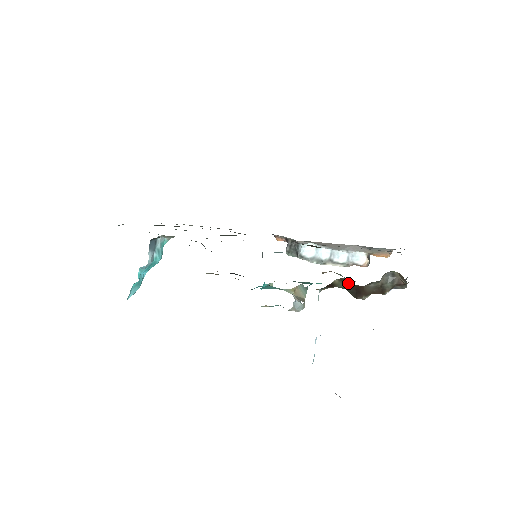
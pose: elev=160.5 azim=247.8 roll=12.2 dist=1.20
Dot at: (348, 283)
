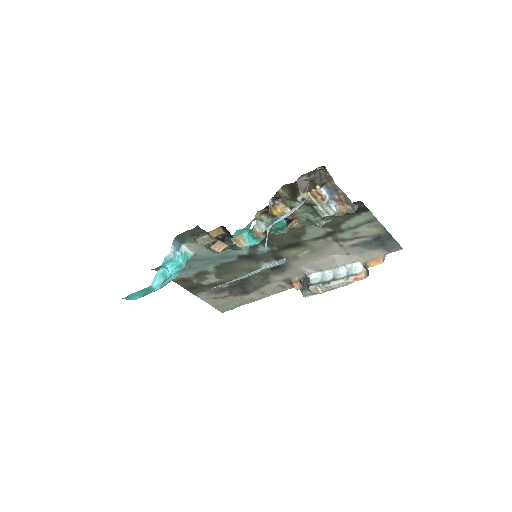
Dot at: (288, 187)
